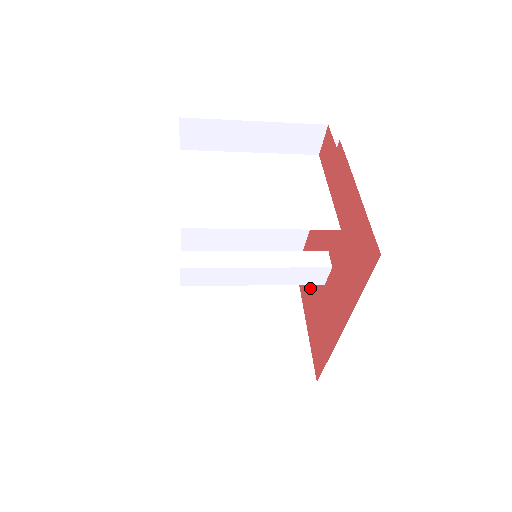
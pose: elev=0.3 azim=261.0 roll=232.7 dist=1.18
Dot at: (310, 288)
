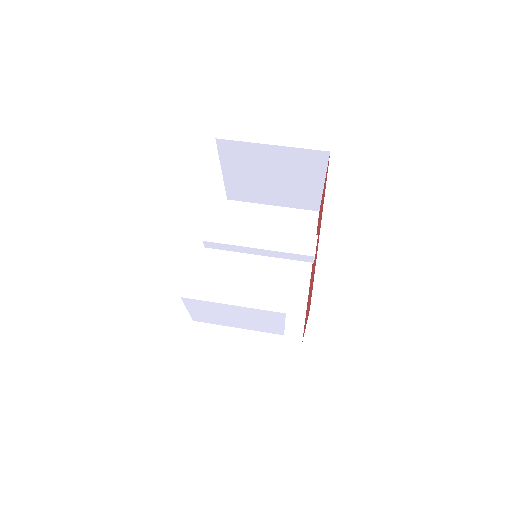
Dot at: occluded
